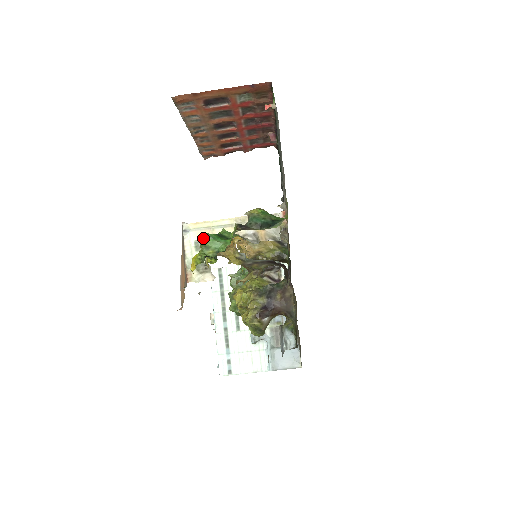
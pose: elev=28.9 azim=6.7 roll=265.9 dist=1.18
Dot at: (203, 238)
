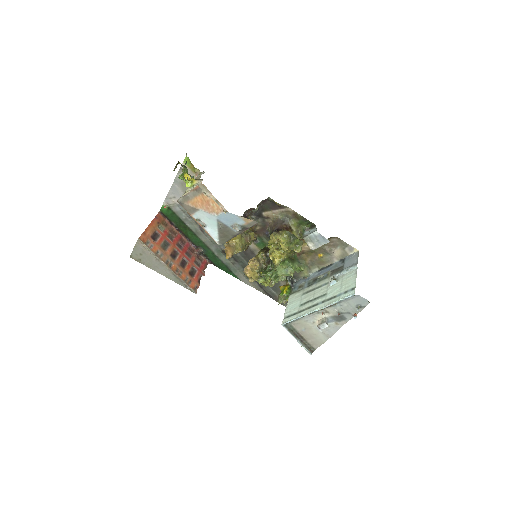
Dot at: (179, 176)
